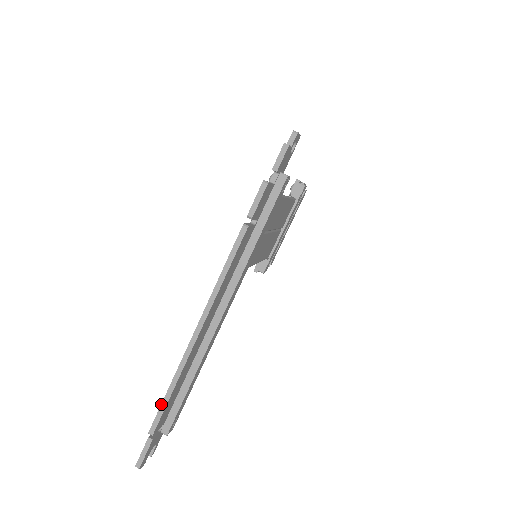
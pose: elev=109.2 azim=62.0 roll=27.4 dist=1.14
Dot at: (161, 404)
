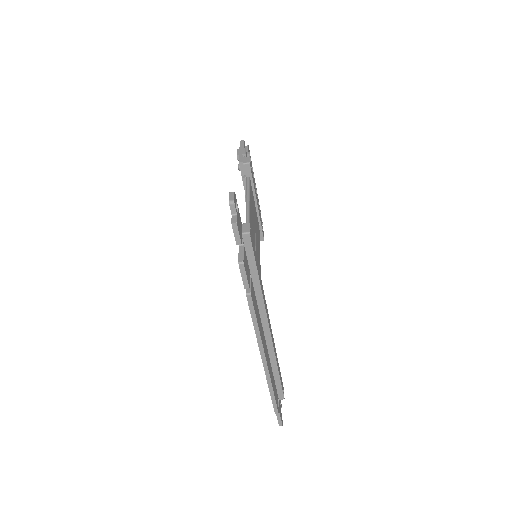
Dot at: occluded
